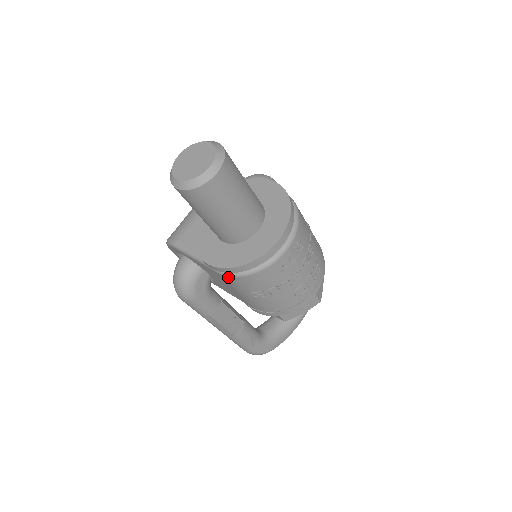
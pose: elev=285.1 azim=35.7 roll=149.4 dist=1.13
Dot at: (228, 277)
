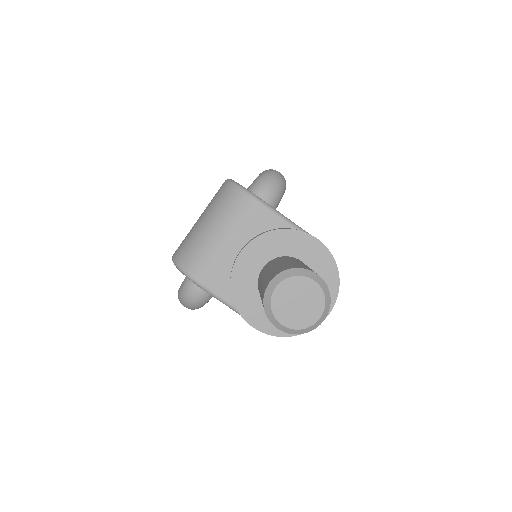
Dot at: occluded
